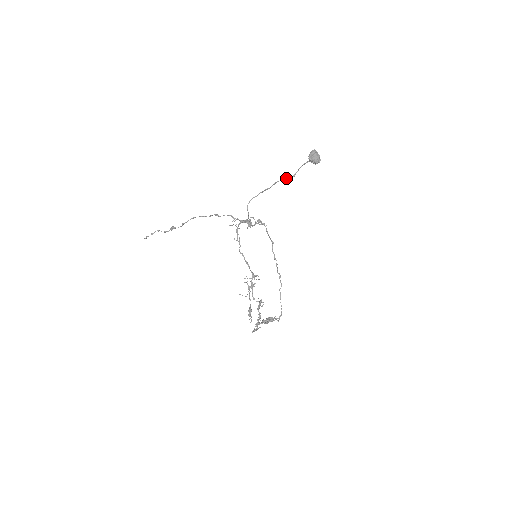
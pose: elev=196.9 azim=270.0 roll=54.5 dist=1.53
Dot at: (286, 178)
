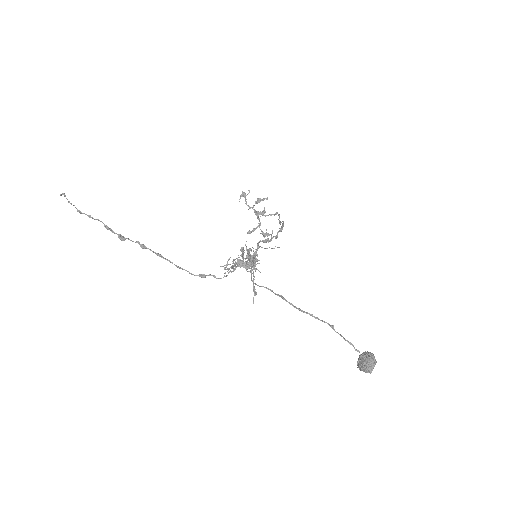
Dot at: occluded
